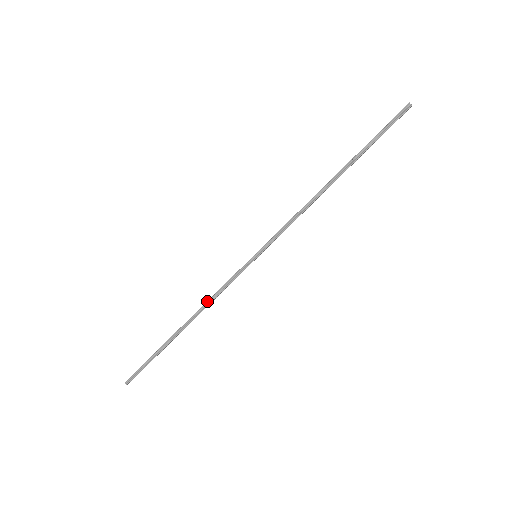
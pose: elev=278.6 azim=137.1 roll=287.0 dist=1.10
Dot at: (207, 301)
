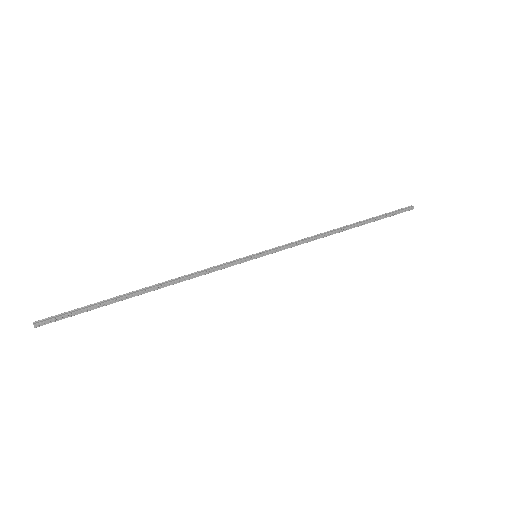
Dot at: (188, 274)
